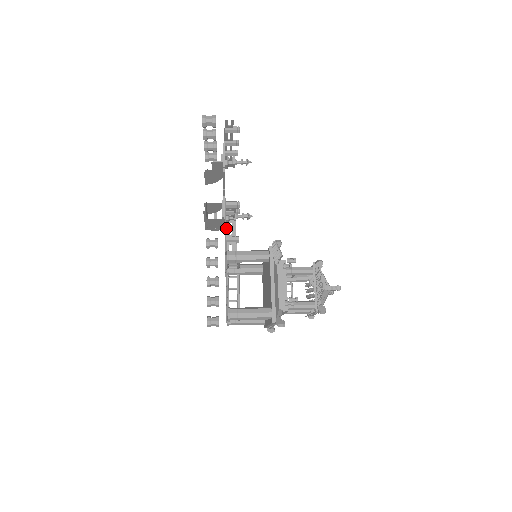
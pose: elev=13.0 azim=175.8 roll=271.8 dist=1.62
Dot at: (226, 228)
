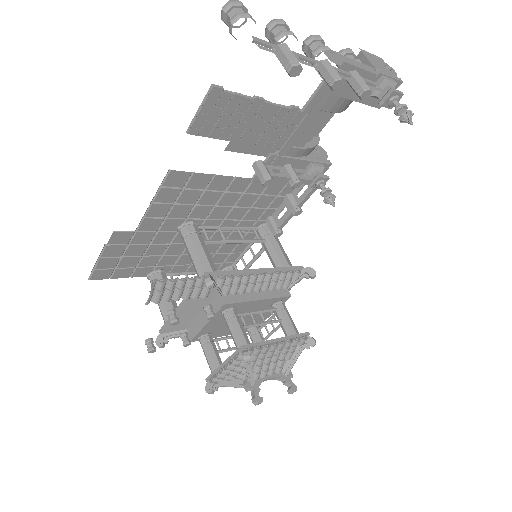
Dot at: occluded
